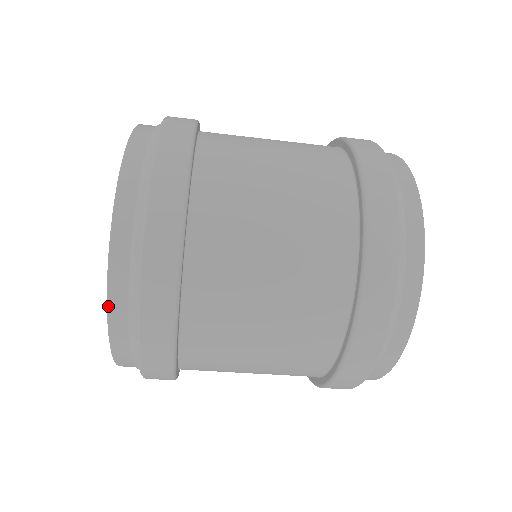
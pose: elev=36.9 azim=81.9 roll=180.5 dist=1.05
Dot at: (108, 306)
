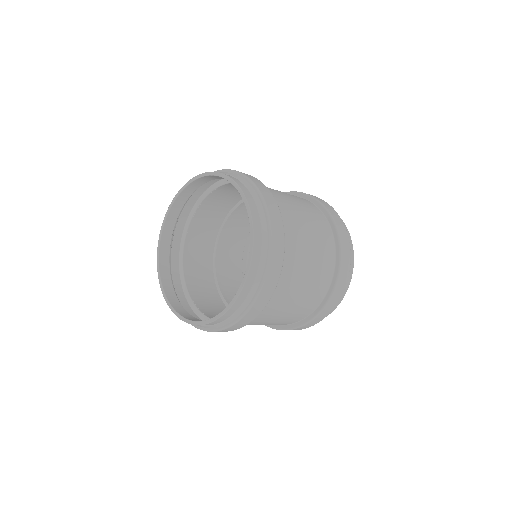
Dot at: (229, 309)
